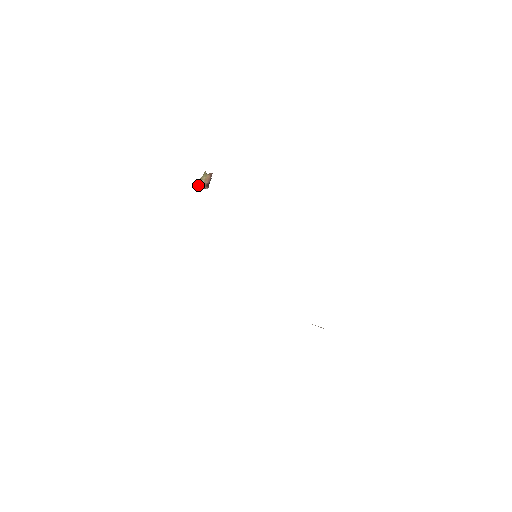
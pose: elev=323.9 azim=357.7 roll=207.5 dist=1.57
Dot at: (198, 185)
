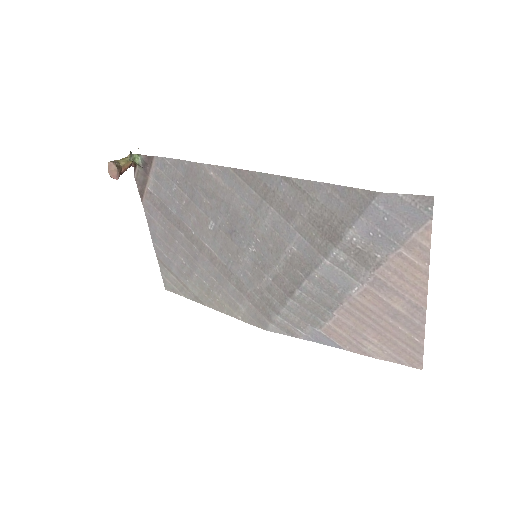
Dot at: (116, 164)
